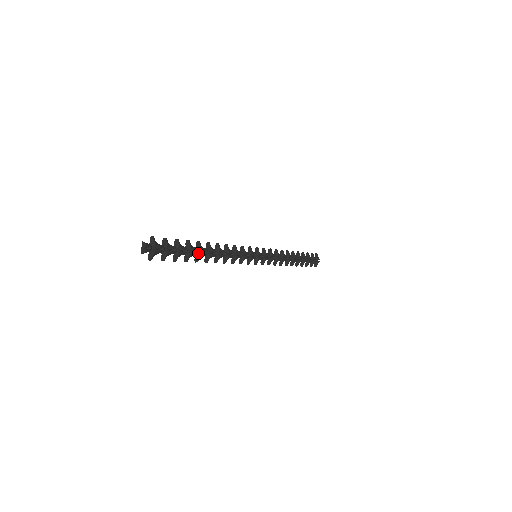
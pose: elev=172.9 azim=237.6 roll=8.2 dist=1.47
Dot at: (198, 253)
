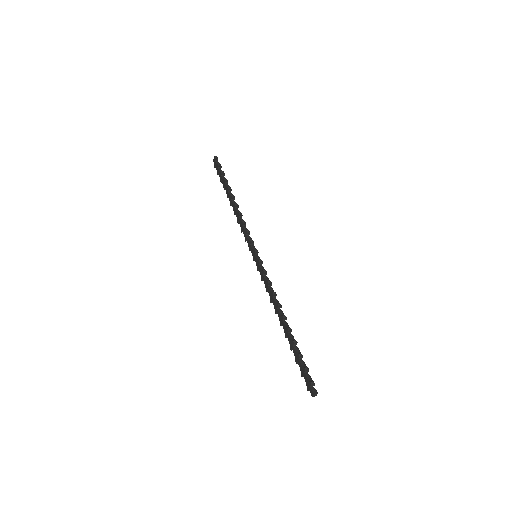
Dot at: (290, 334)
